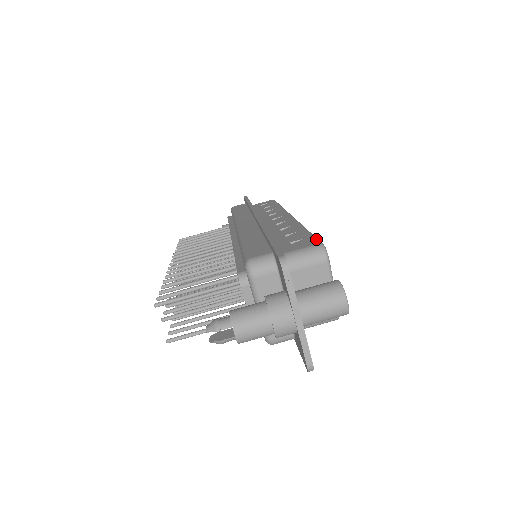
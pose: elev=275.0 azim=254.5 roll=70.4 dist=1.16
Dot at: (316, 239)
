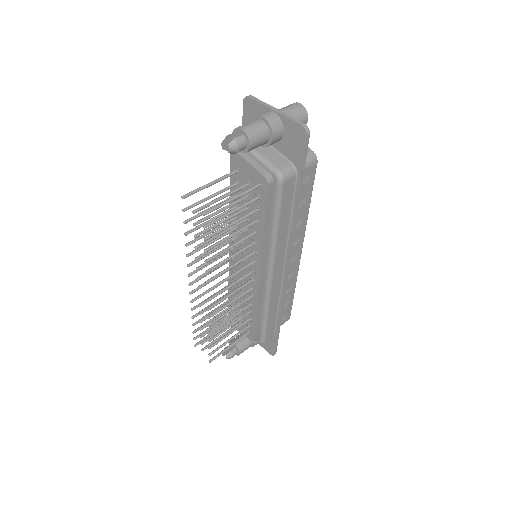
Dot at: occluded
